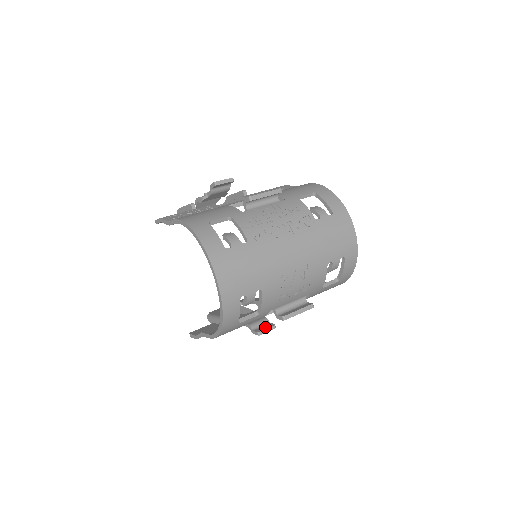
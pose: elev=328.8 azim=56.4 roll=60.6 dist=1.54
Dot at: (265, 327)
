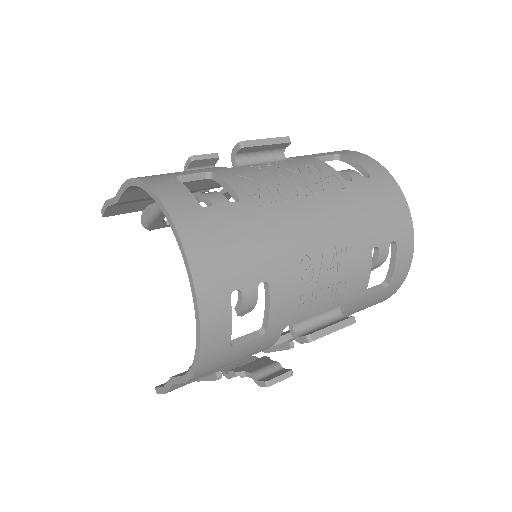
Dot at: (276, 374)
